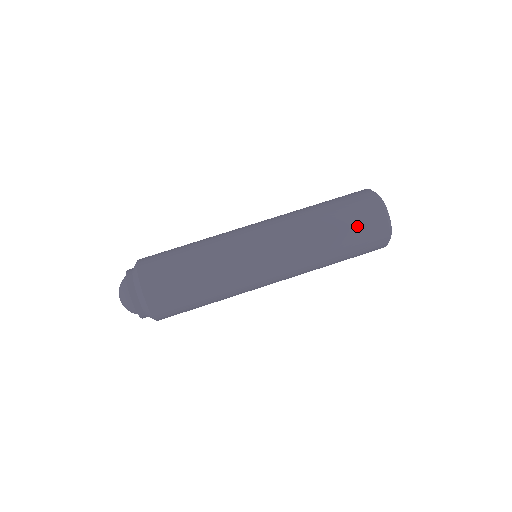
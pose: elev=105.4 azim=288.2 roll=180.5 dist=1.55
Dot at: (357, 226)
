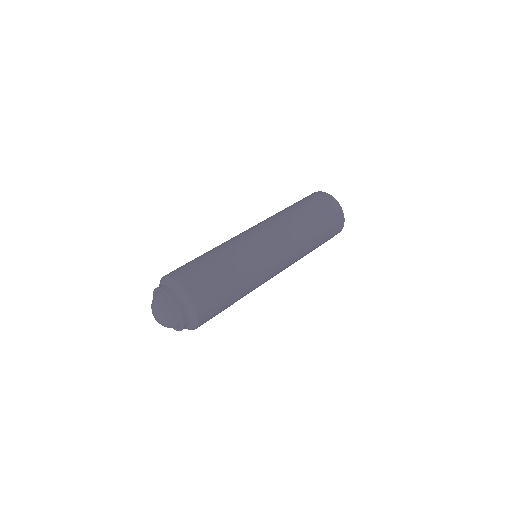
Dot at: (304, 200)
